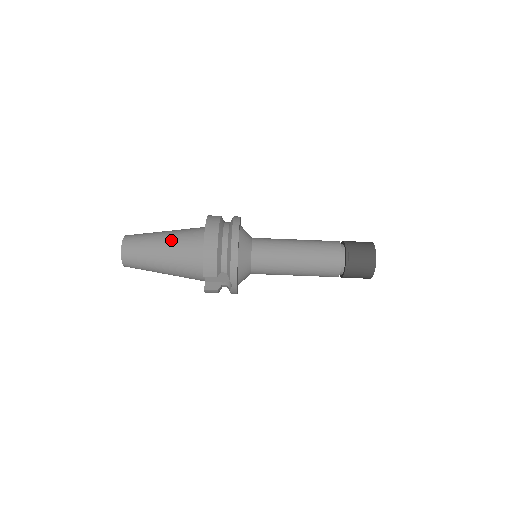
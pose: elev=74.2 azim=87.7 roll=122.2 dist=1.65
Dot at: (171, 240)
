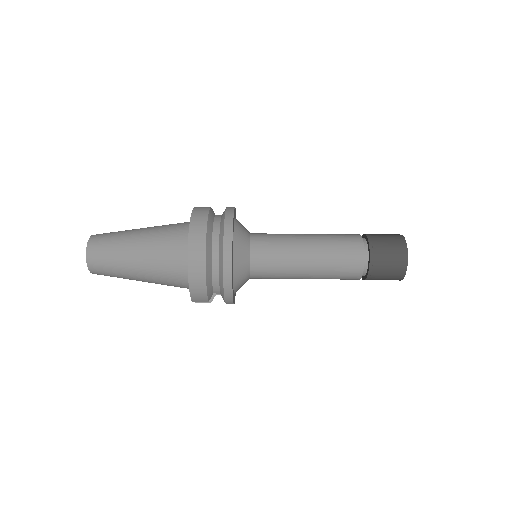
Dot at: (147, 256)
